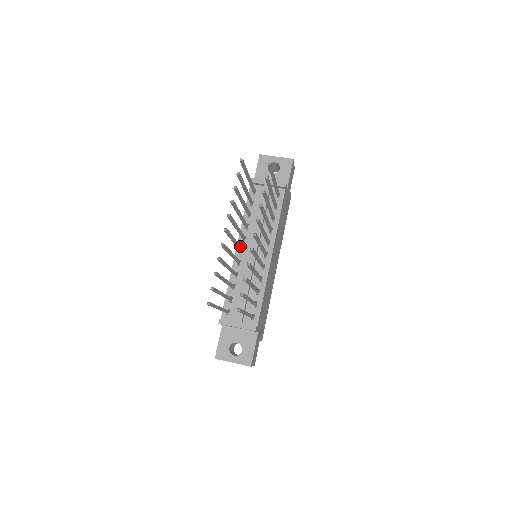
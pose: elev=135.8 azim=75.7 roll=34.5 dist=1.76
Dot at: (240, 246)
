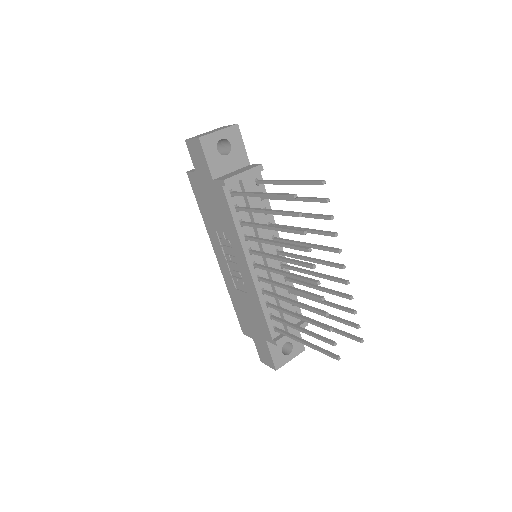
Dot at: (265, 266)
